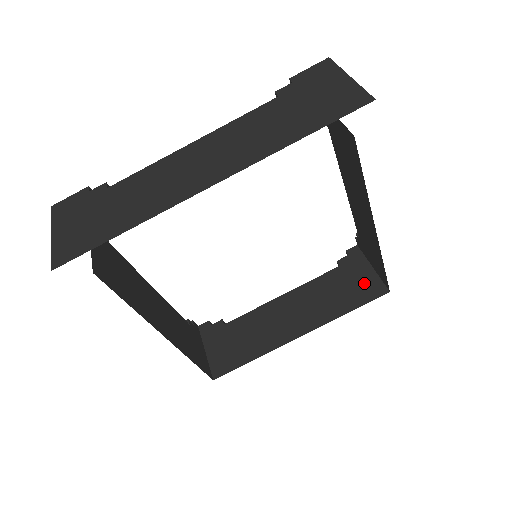
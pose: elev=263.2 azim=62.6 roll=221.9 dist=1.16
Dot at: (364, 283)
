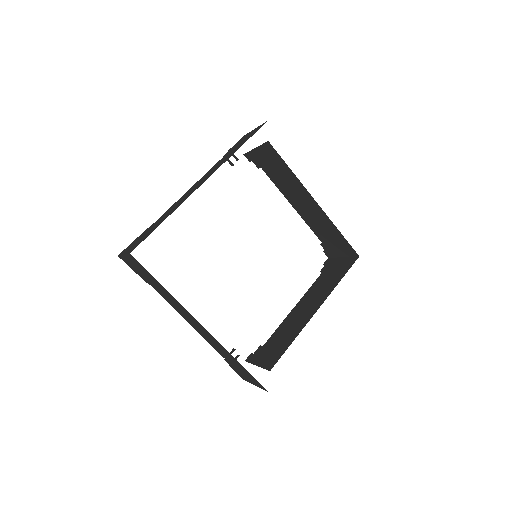
Dot at: (342, 265)
